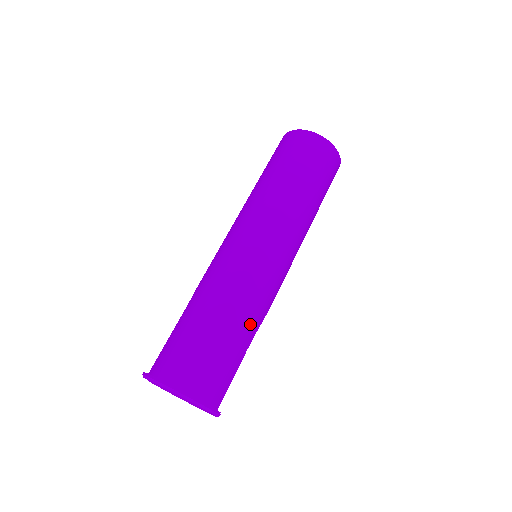
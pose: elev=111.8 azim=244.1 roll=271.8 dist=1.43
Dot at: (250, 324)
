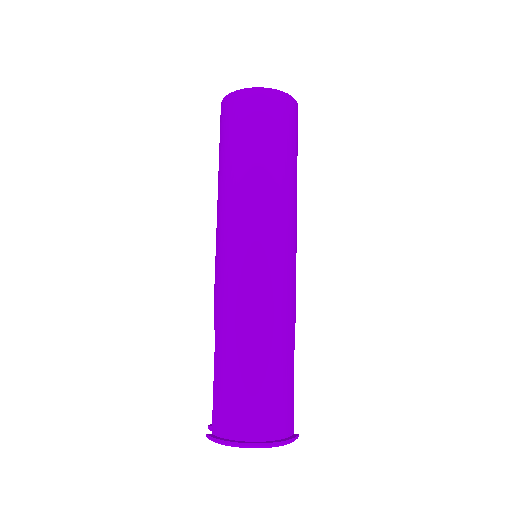
Dot at: (288, 339)
